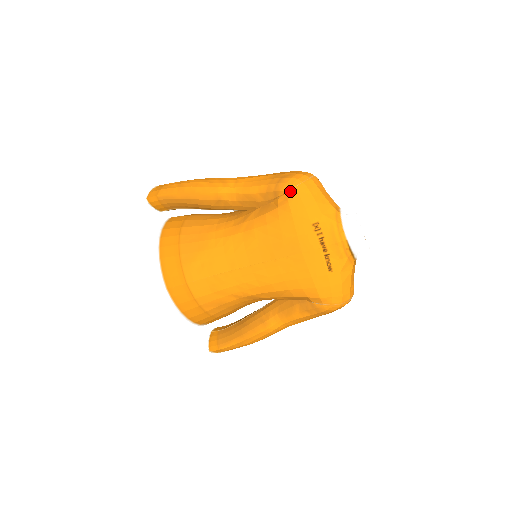
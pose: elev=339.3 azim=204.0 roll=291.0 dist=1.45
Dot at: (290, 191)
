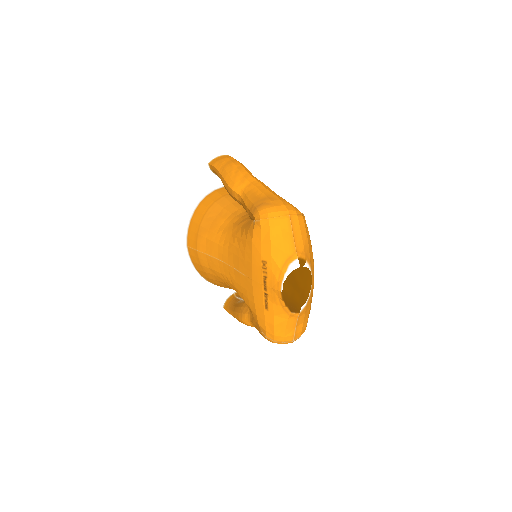
Dot at: (257, 221)
